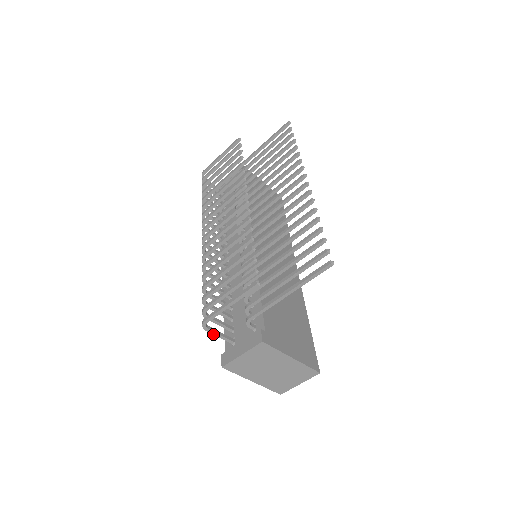
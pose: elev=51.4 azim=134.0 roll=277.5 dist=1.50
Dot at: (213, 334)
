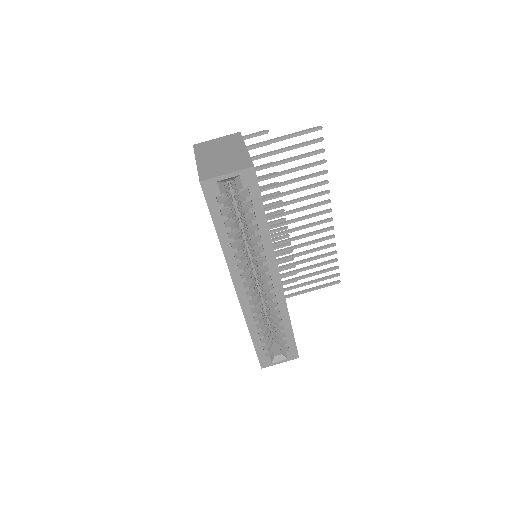
Dot at: occluded
